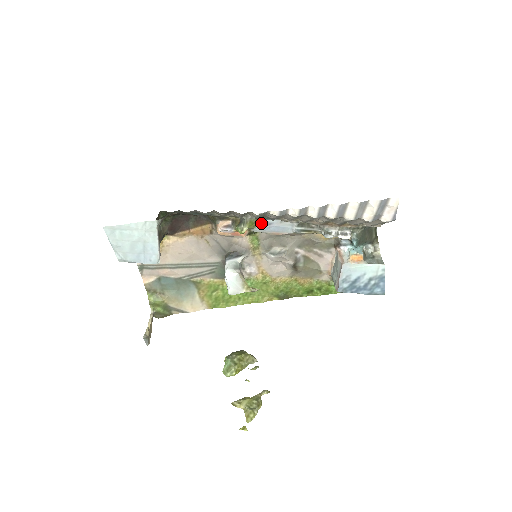
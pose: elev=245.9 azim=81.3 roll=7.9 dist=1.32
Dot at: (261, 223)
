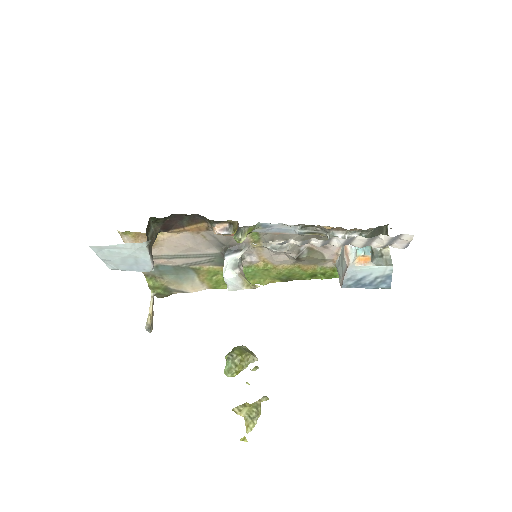
Dot at: (261, 226)
